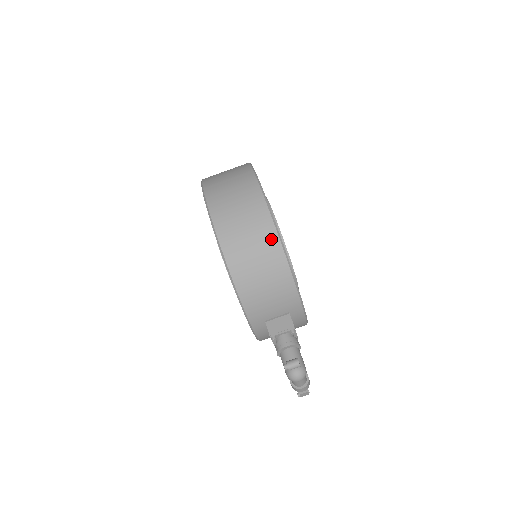
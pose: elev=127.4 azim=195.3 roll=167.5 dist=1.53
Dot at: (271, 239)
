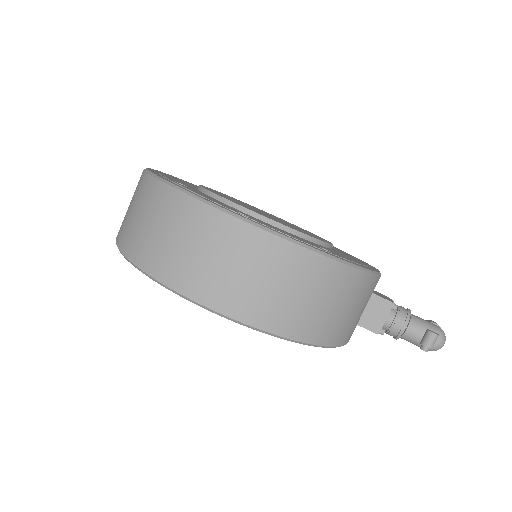
Dot at: (316, 266)
